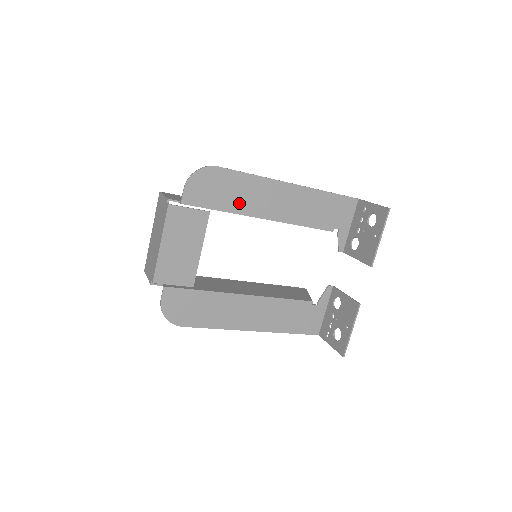
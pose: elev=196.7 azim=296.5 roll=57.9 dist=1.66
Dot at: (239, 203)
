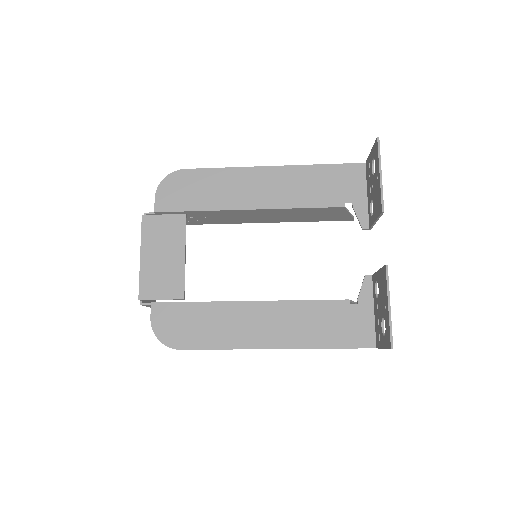
Dot at: (216, 199)
